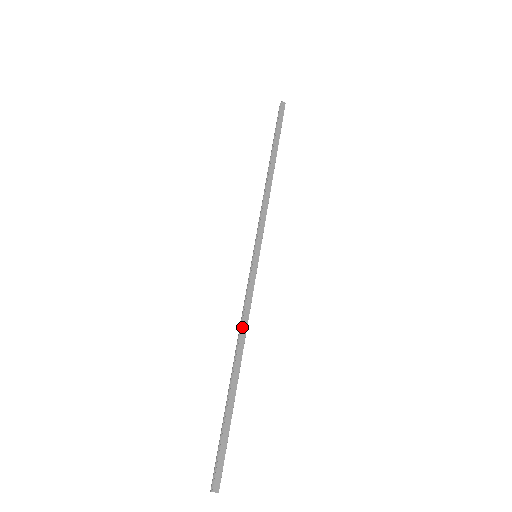
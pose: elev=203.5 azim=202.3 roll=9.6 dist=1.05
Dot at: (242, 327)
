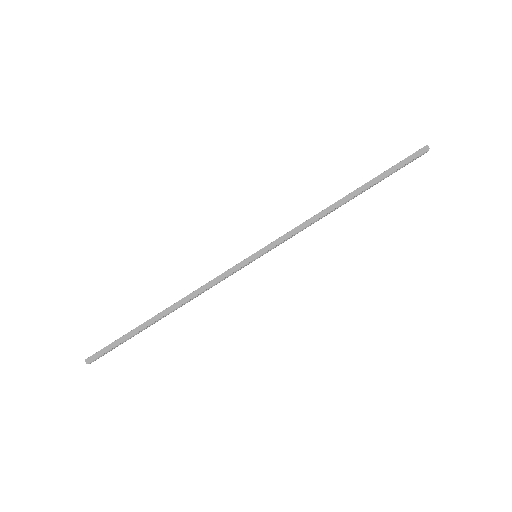
Dot at: (193, 292)
